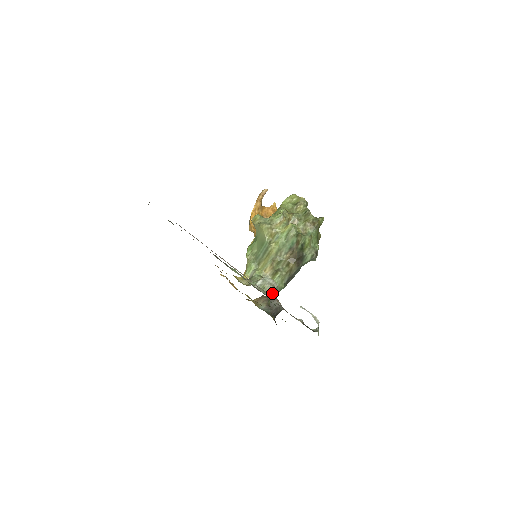
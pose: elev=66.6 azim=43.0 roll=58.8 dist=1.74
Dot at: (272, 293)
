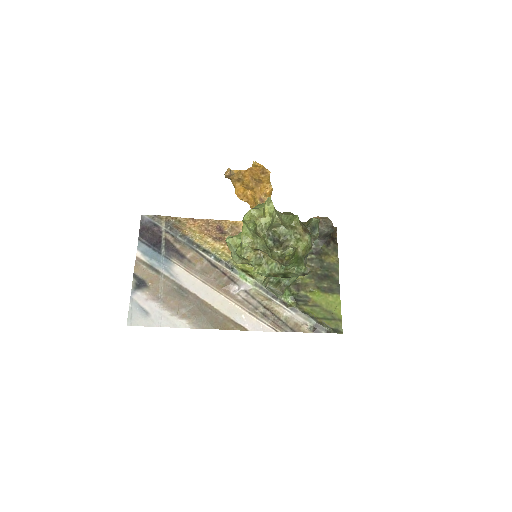
Dot at: (286, 287)
